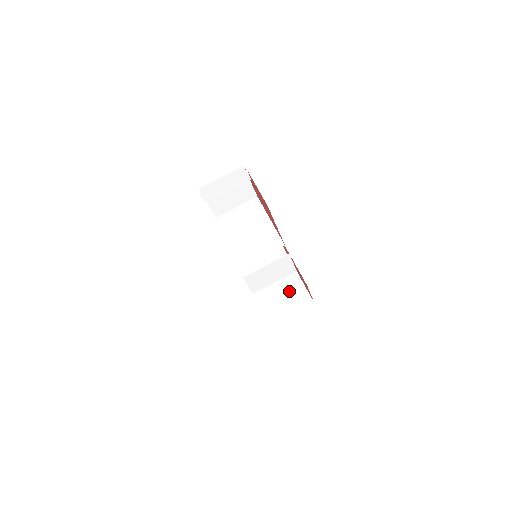
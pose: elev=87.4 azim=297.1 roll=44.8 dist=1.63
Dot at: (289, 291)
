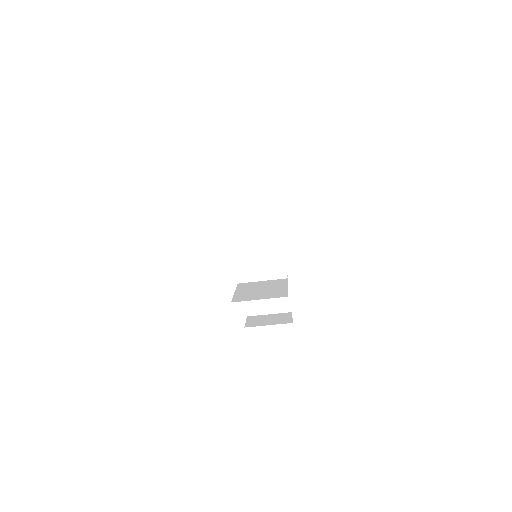
Dot at: occluded
